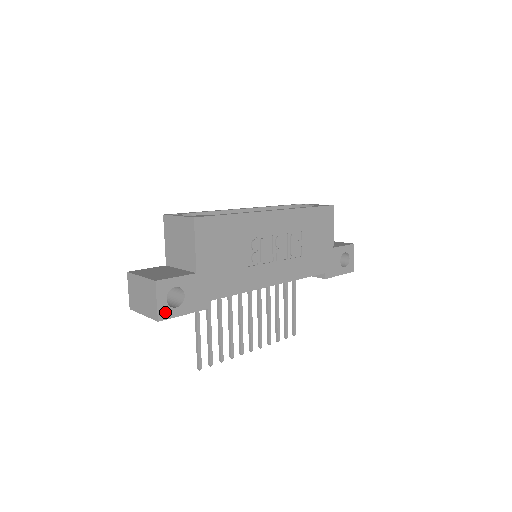
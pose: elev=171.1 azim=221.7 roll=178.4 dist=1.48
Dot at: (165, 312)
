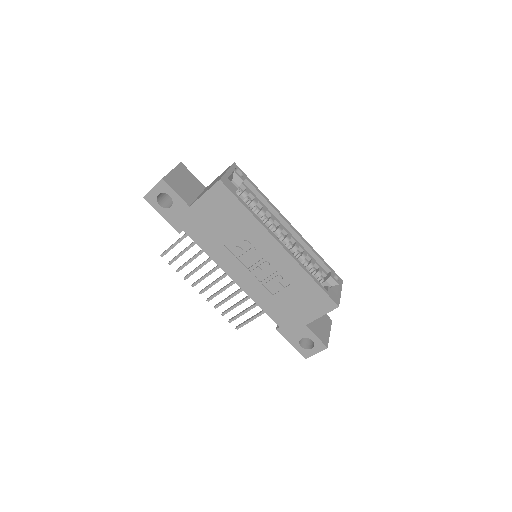
Dot at: (152, 199)
